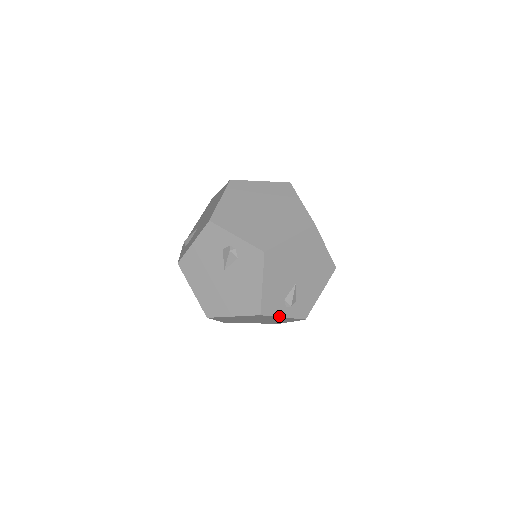
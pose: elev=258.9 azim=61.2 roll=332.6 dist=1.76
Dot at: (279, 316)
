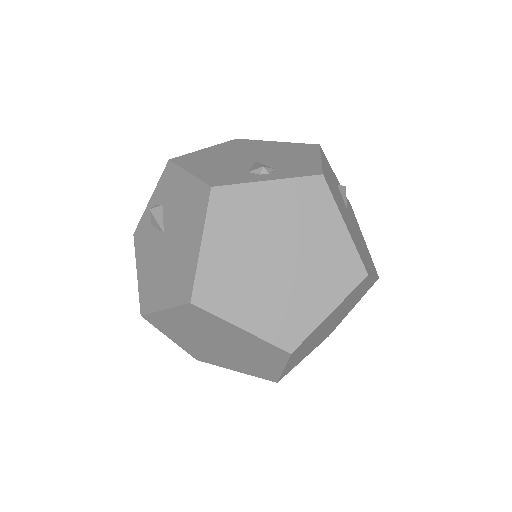
Dot at: (255, 182)
